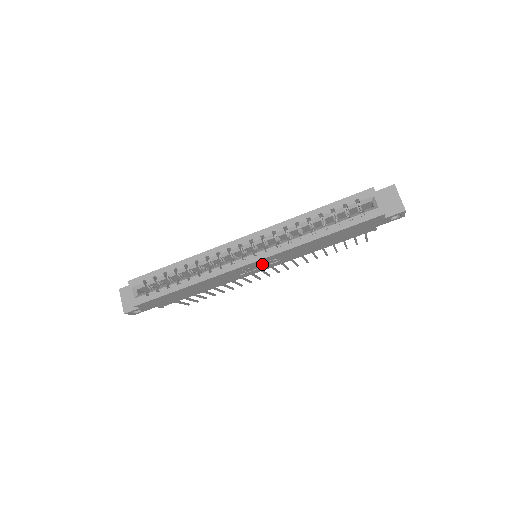
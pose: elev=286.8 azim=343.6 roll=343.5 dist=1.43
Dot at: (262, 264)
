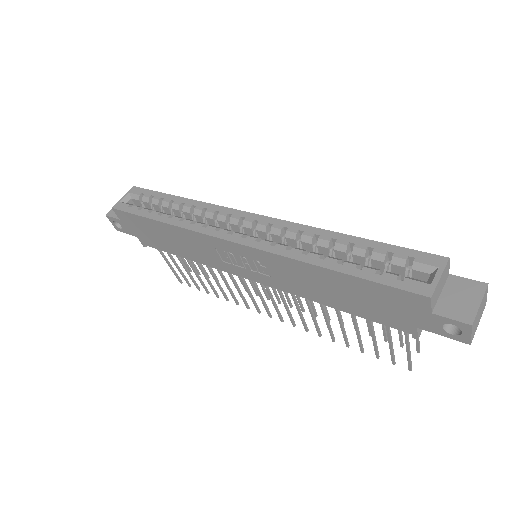
Dot at: (249, 262)
